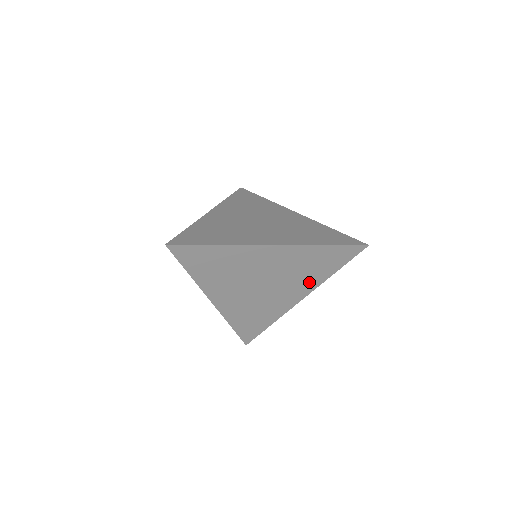
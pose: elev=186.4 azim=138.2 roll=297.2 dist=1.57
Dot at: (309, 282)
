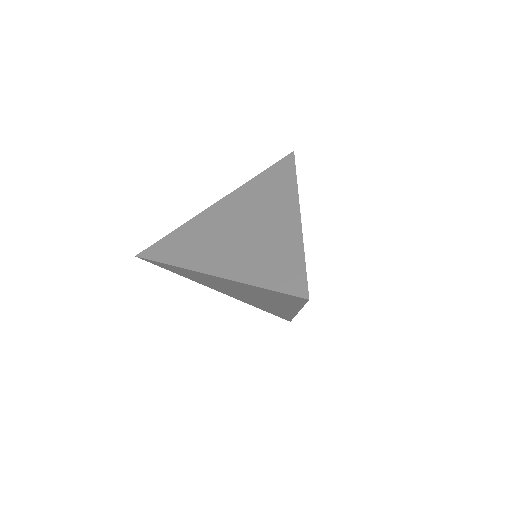
Dot at: (285, 305)
